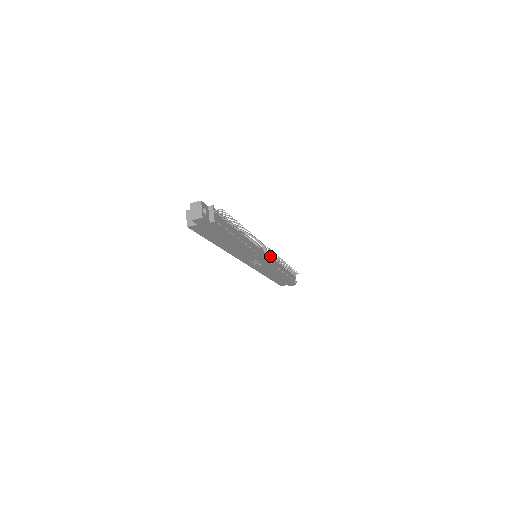
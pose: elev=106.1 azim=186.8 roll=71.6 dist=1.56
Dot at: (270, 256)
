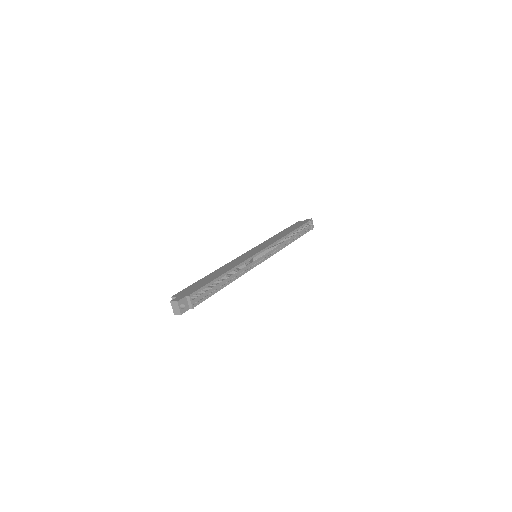
Dot at: (271, 247)
